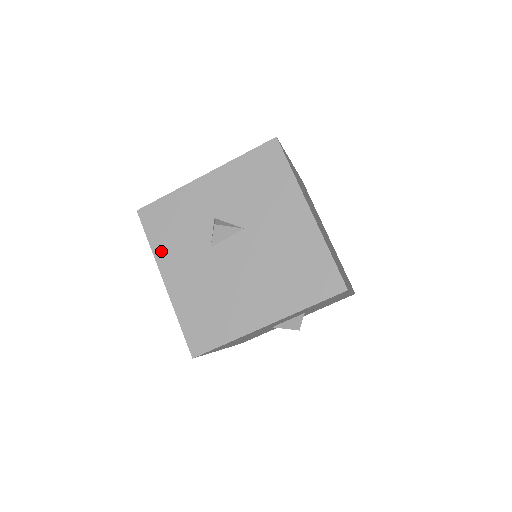
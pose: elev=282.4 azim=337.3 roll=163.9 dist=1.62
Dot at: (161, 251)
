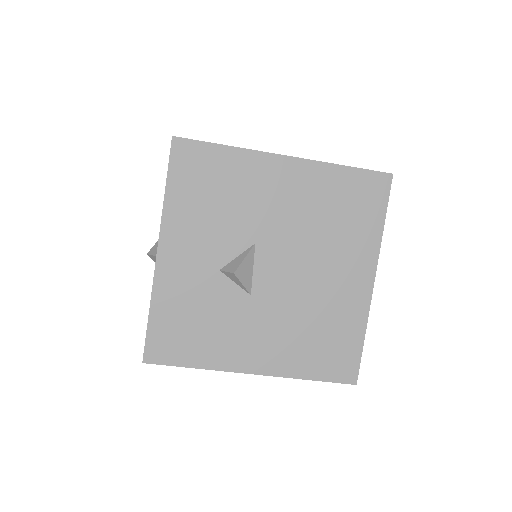
Dot at: (215, 358)
